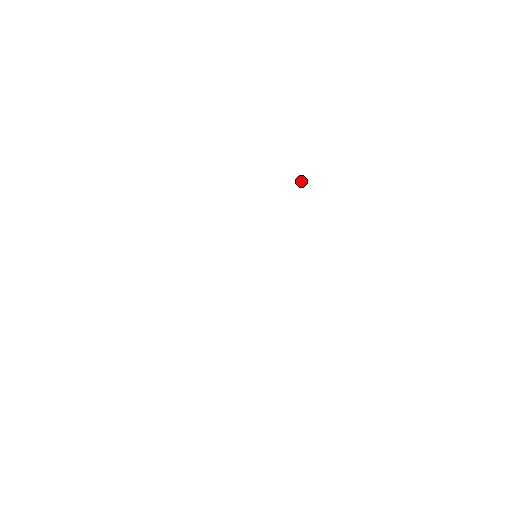
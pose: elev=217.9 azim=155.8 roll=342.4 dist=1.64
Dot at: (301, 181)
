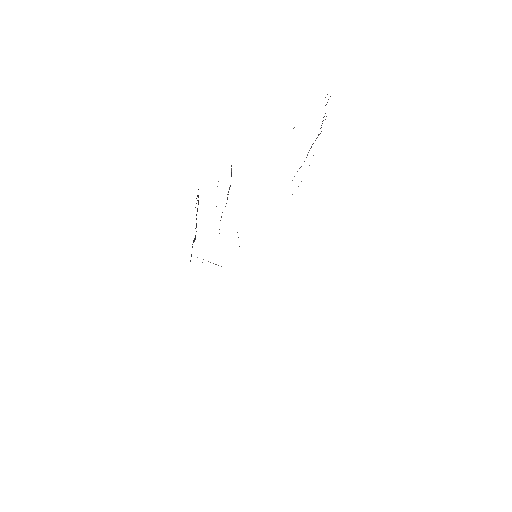
Dot at: occluded
